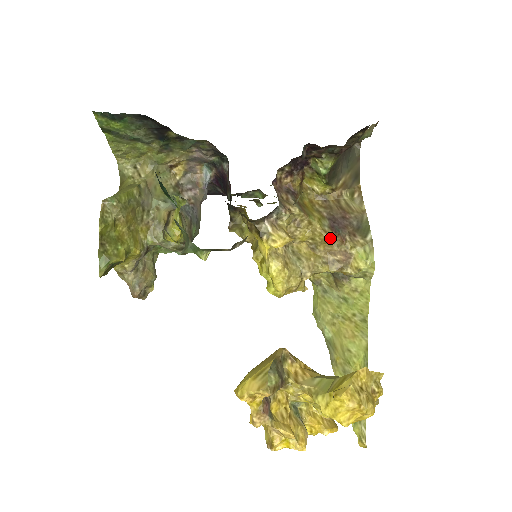
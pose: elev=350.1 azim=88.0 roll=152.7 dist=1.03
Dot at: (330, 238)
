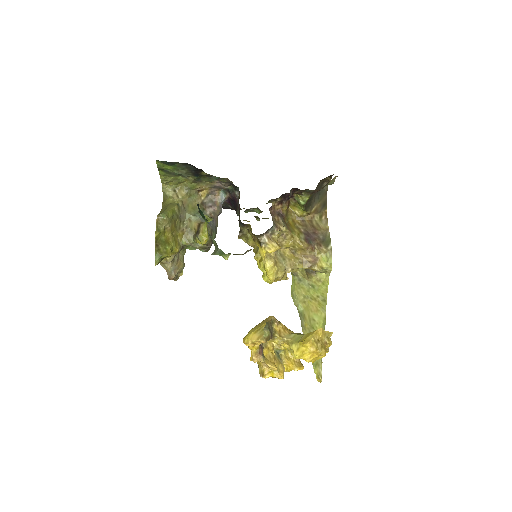
Dot at: (305, 247)
